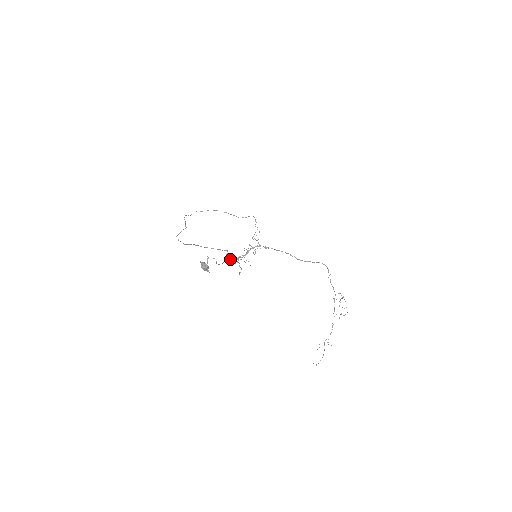
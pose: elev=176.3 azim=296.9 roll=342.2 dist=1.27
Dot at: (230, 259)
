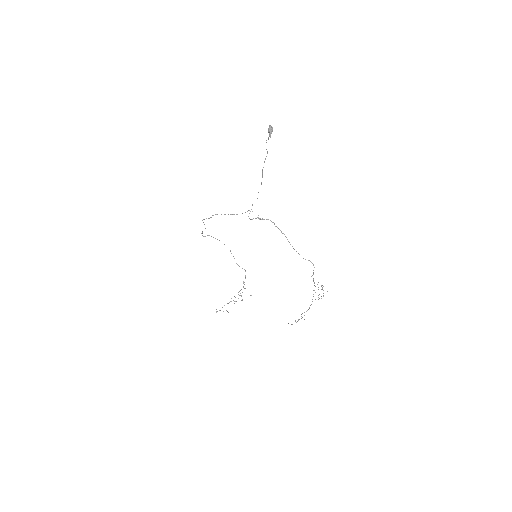
Dot at: occluded
